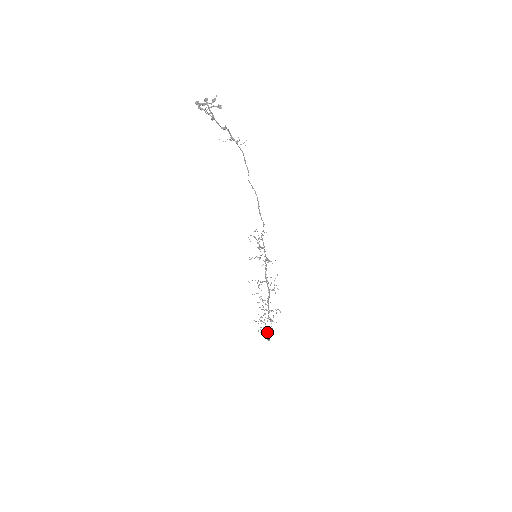
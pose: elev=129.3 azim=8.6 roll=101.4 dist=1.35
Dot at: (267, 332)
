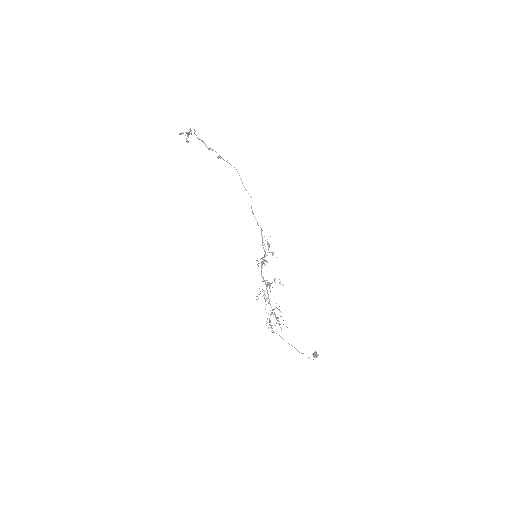
Dot at: (315, 352)
